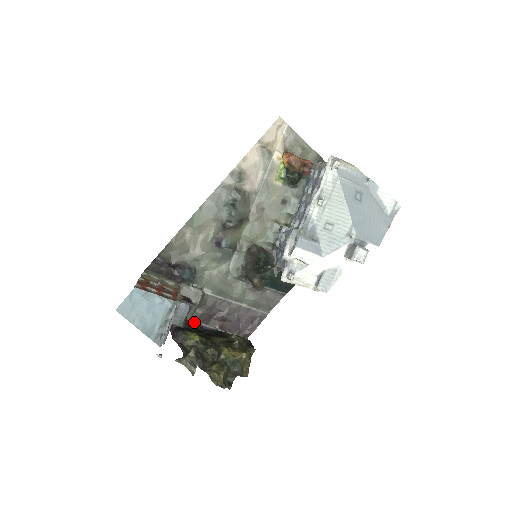
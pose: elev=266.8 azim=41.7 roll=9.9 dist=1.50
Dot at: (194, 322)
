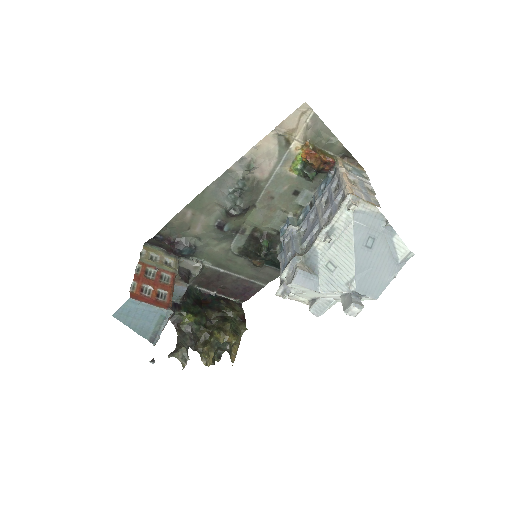
Dot at: (193, 287)
